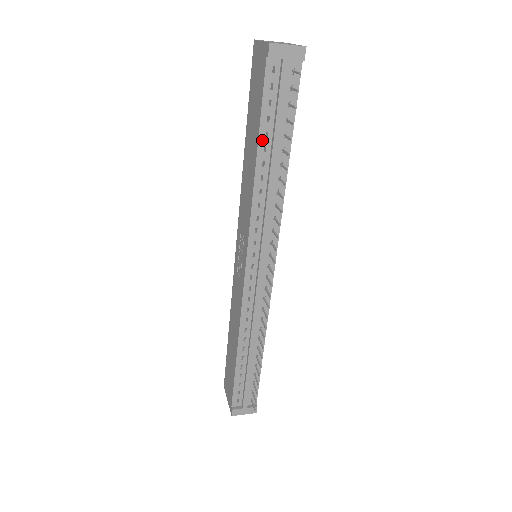
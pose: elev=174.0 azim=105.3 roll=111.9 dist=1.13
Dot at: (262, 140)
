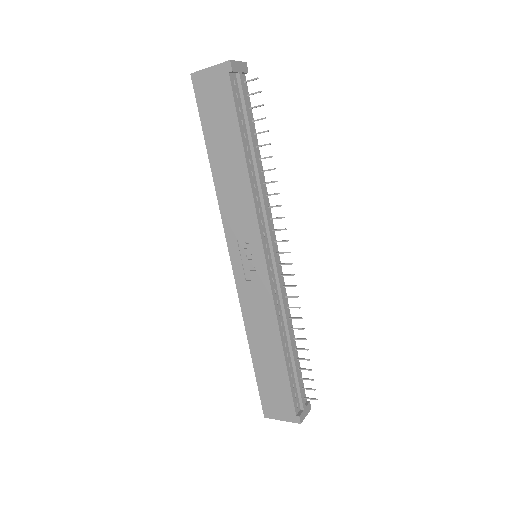
Dot at: (244, 141)
